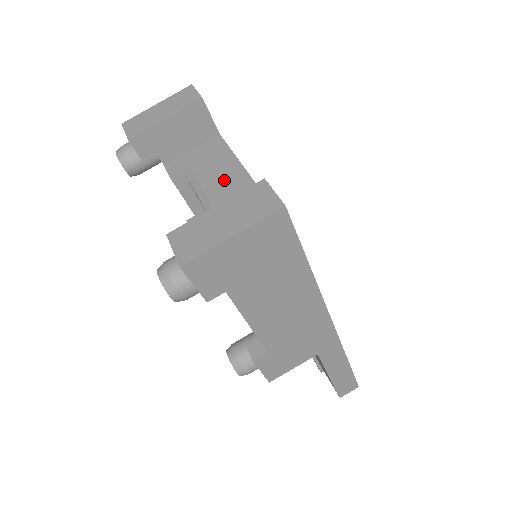
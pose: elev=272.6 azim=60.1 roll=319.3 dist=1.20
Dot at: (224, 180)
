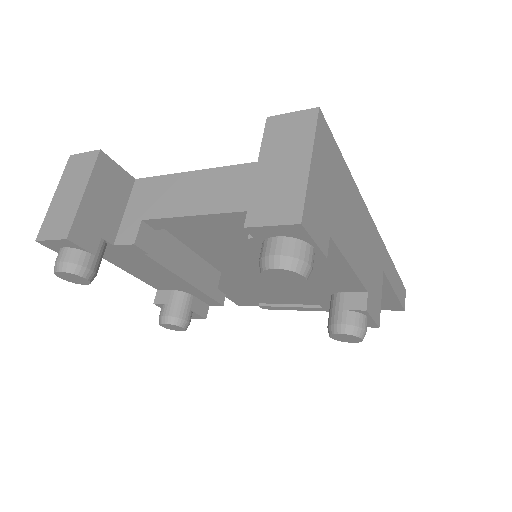
Dot at: (195, 192)
